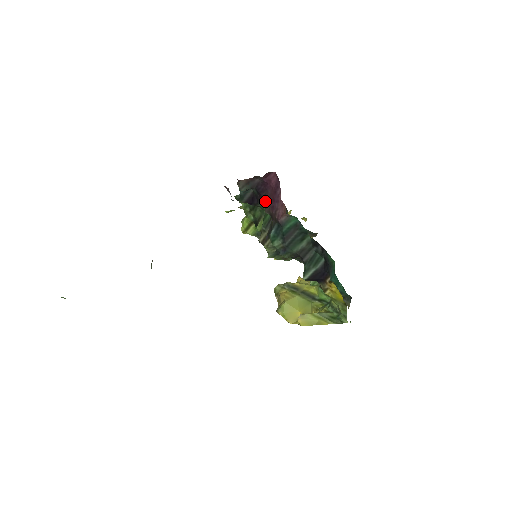
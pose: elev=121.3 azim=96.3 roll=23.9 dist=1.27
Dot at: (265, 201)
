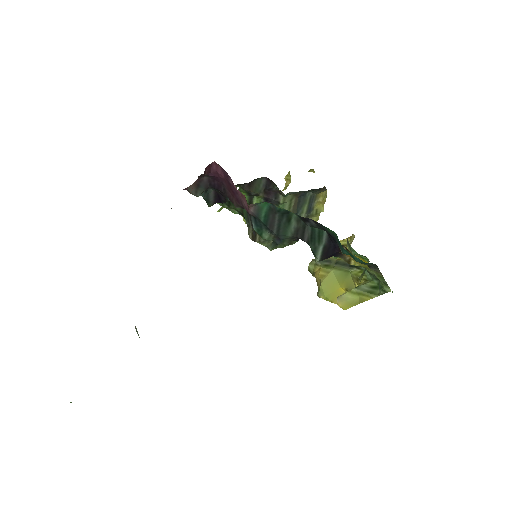
Dot at: (228, 196)
